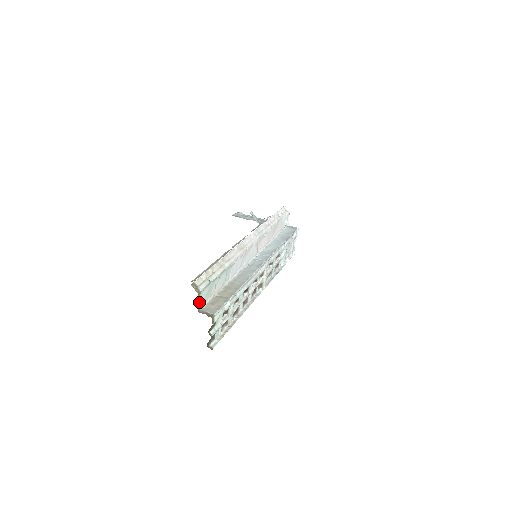
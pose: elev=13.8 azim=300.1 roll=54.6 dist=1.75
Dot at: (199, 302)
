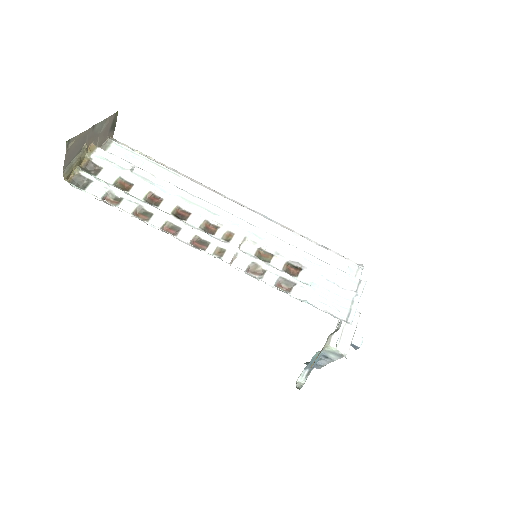
Dot at: occluded
